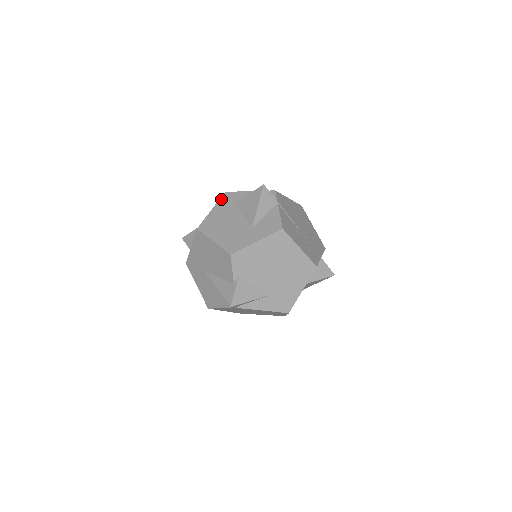
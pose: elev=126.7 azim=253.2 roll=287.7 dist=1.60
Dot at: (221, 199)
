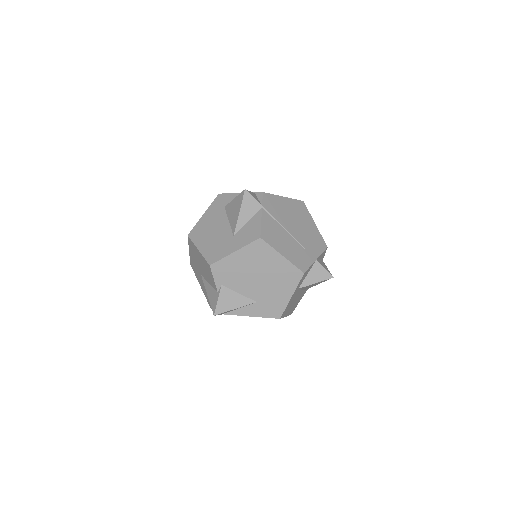
Dot at: (214, 202)
